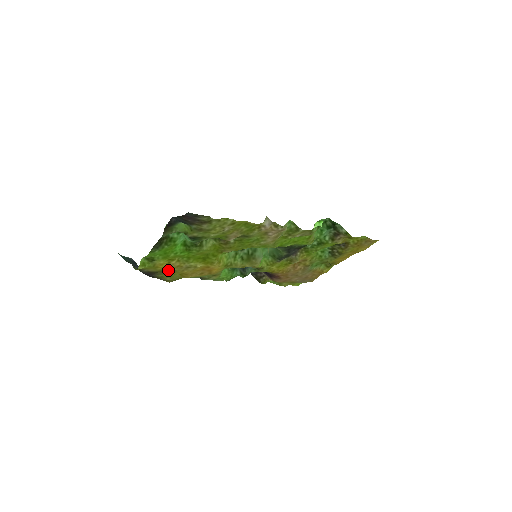
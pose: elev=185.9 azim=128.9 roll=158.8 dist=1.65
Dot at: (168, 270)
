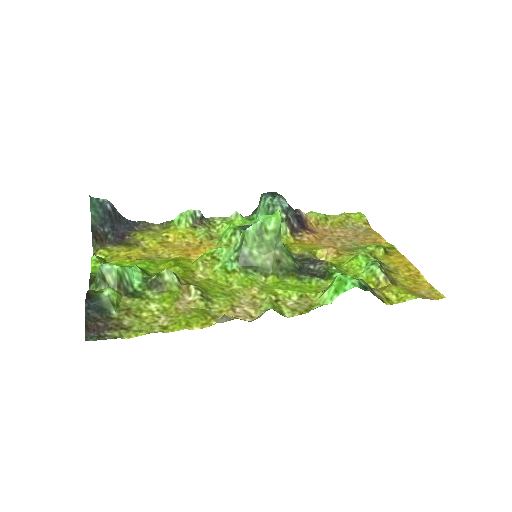
Dot at: (138, 247)
